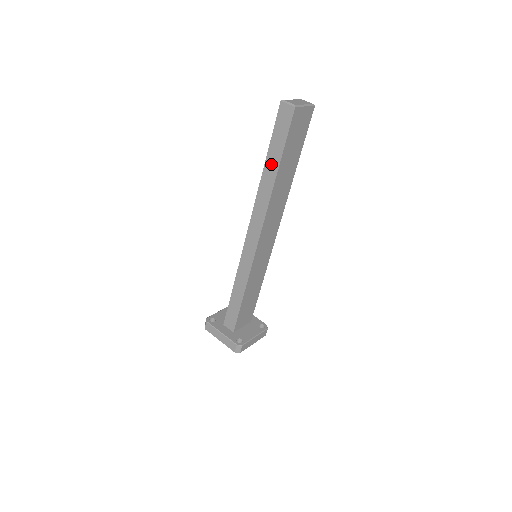
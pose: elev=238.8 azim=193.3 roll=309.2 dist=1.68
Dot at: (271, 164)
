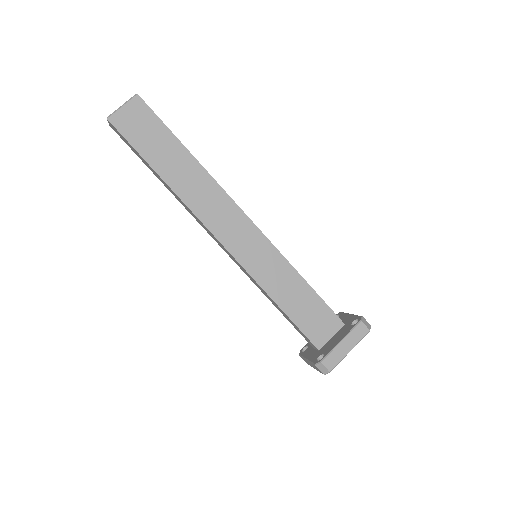
Dot at: (155, 174)
